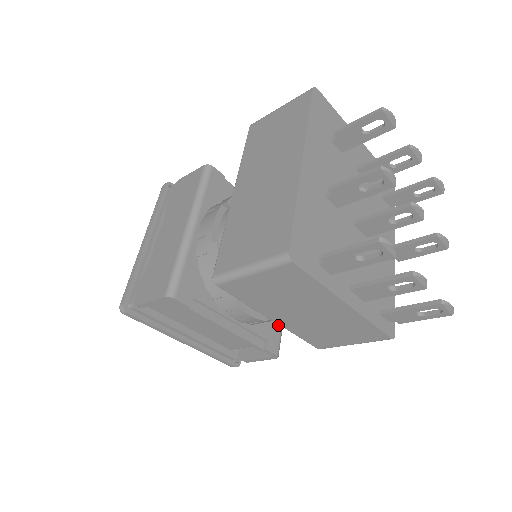
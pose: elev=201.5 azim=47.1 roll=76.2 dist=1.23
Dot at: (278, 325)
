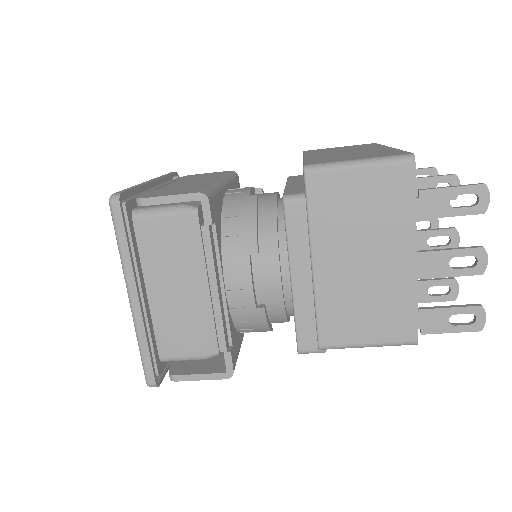
Dot at: (238, 346)
